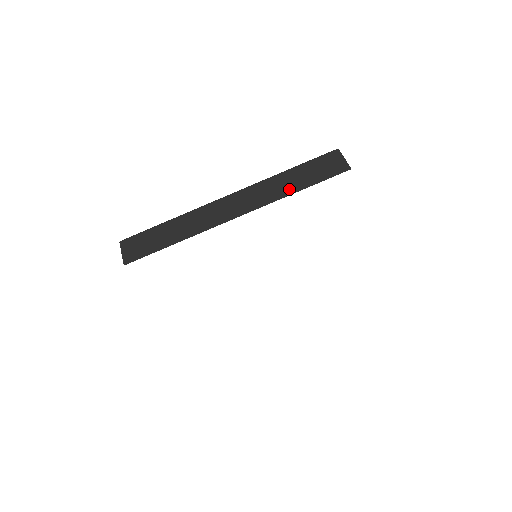
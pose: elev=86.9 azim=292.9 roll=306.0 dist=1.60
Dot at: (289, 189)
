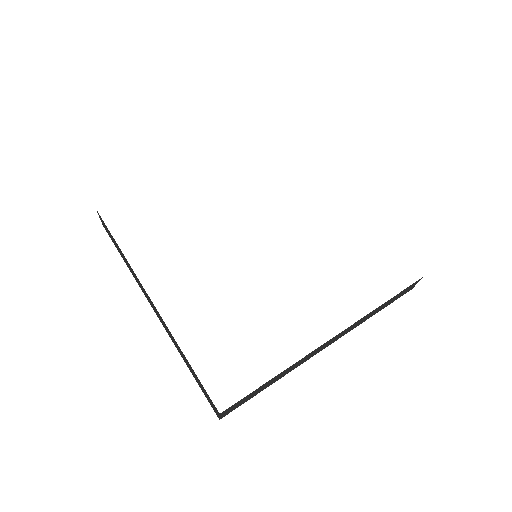
Dot at: occluded
